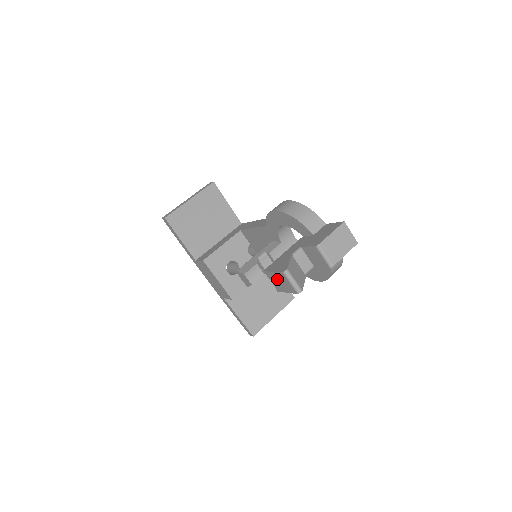
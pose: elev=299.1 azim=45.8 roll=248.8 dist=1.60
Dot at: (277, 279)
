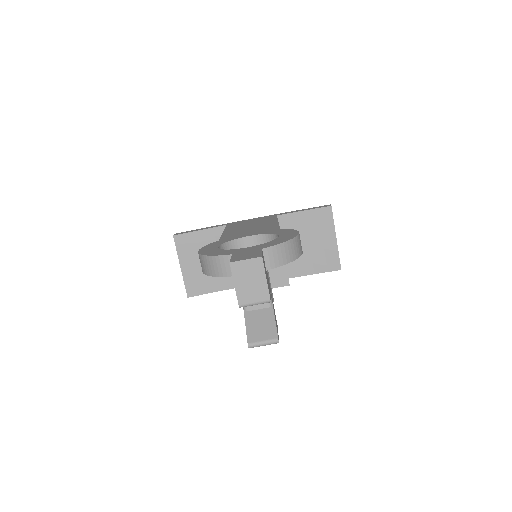
Dot at: occluded
